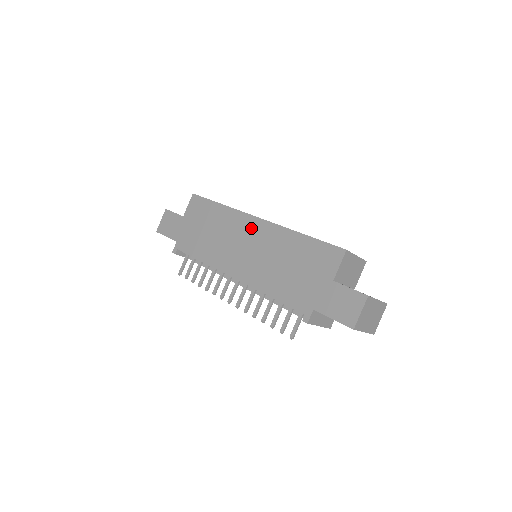
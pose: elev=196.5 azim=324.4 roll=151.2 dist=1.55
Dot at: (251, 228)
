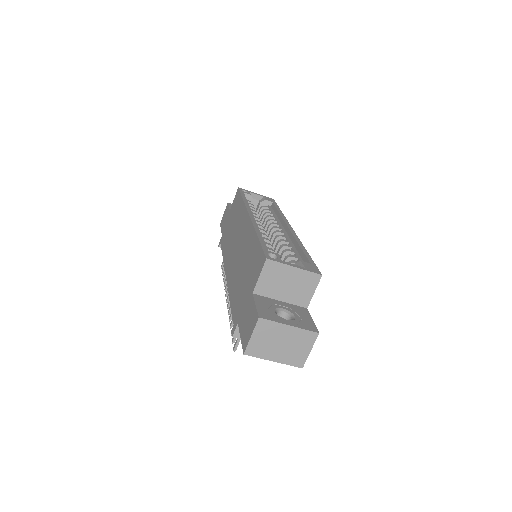
Dot at: (244, 226)
